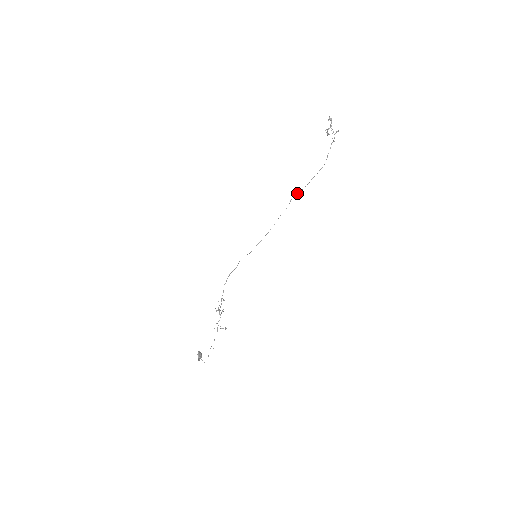
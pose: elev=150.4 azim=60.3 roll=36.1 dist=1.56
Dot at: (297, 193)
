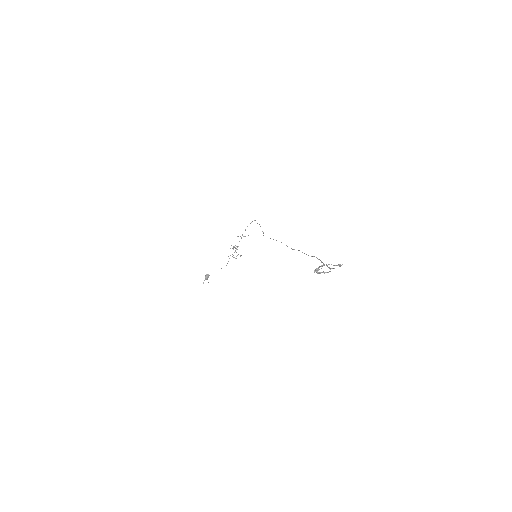
Dot at: (299, 250)
